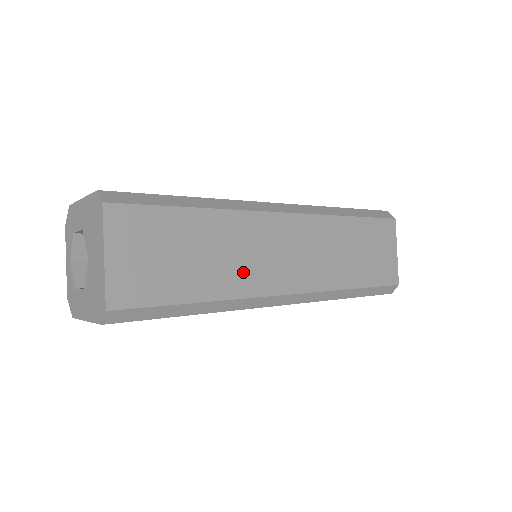
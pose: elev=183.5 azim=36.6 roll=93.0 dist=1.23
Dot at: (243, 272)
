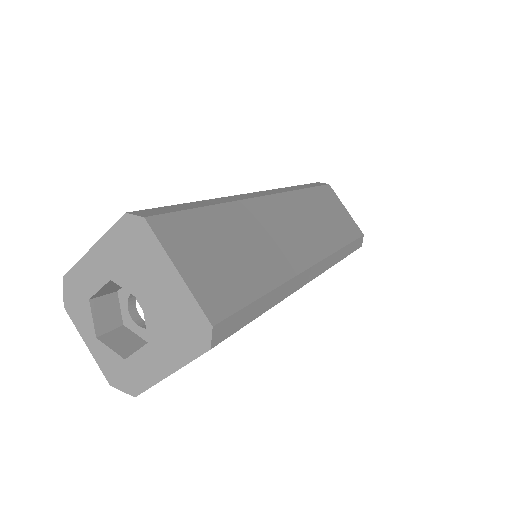
Dot at: (278, 254)
